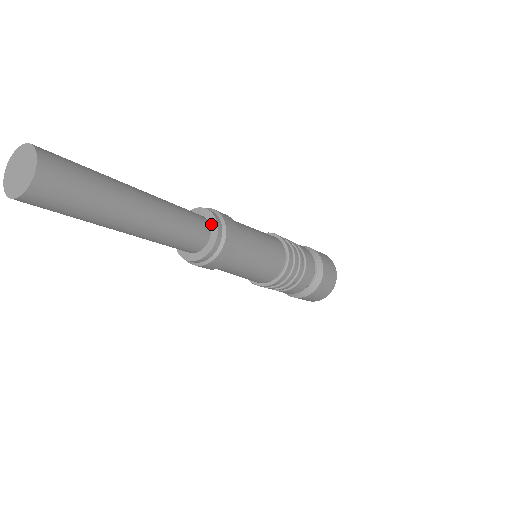
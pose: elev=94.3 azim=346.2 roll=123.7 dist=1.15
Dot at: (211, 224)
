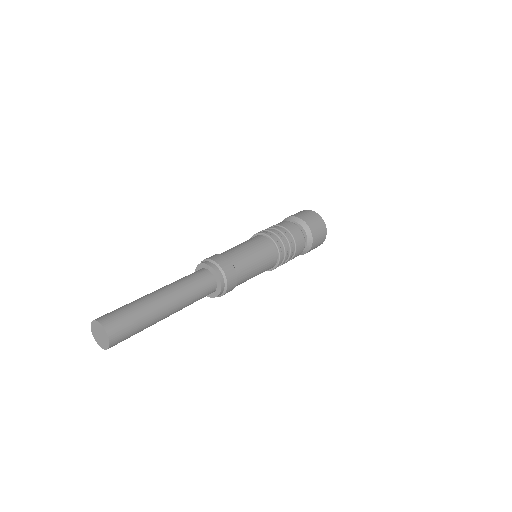
Dot at: (216, 279)
